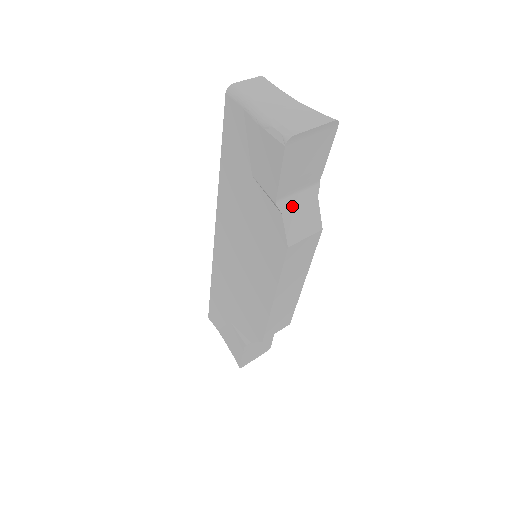
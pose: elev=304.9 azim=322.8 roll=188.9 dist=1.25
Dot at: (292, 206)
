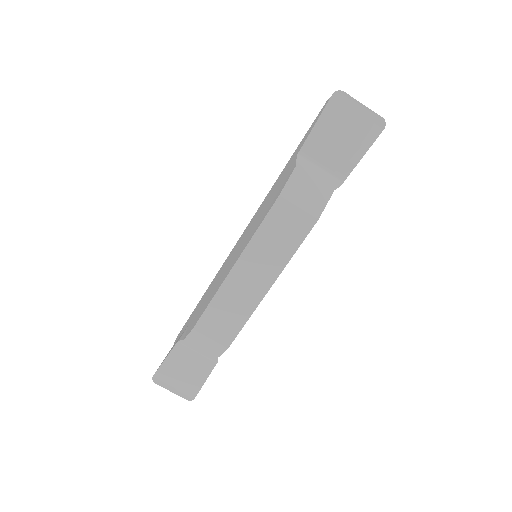
Dot at: (308, 171)
